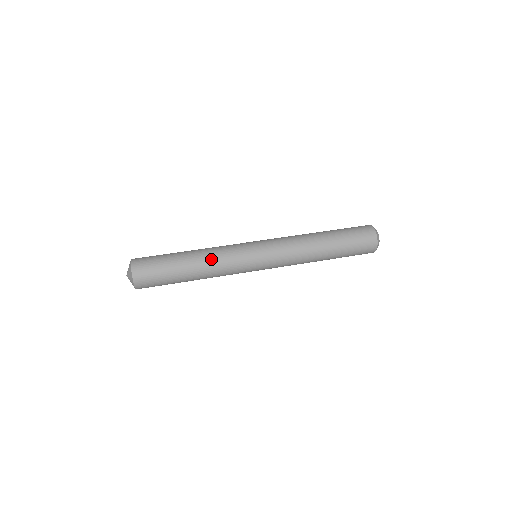
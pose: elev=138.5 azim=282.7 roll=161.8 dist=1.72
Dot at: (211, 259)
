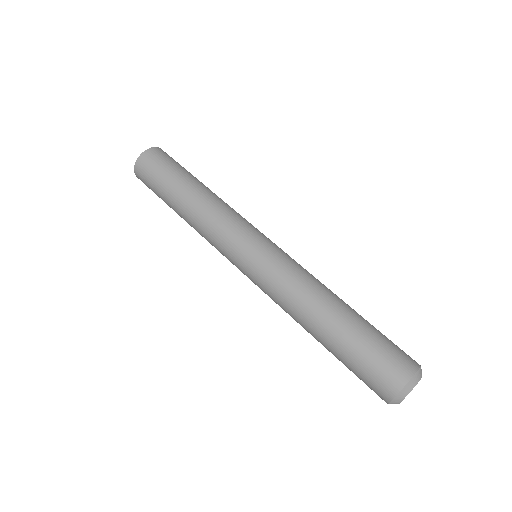
Dot at: (197, 230)
